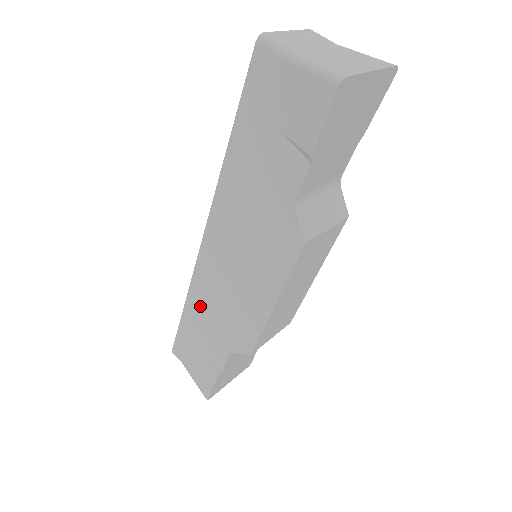
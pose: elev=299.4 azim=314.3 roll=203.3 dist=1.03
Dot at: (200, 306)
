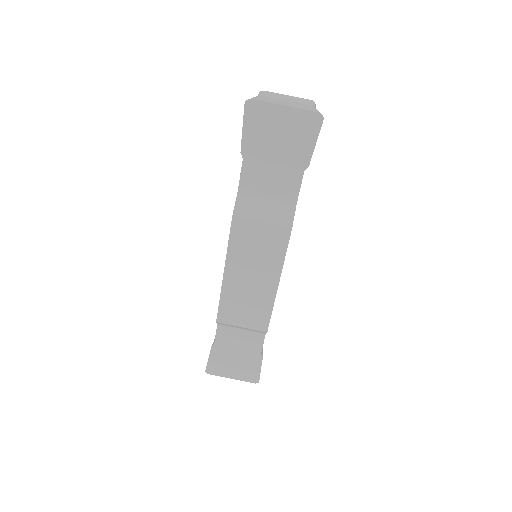
Dot at: occluded
